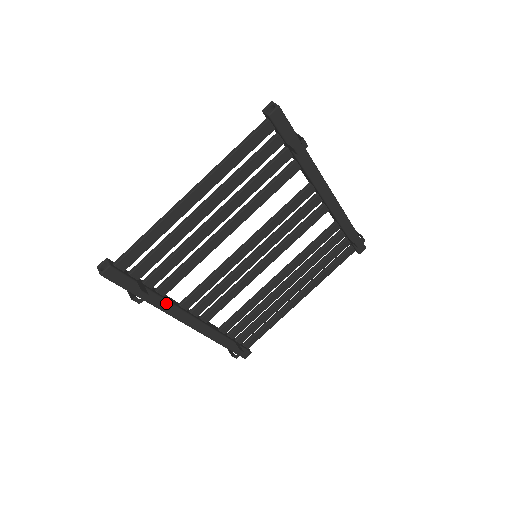
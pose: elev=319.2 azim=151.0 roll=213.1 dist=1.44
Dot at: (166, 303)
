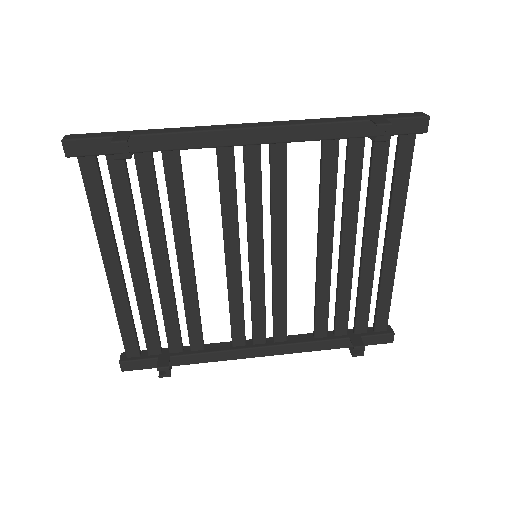
Dot at: (210, 355)
